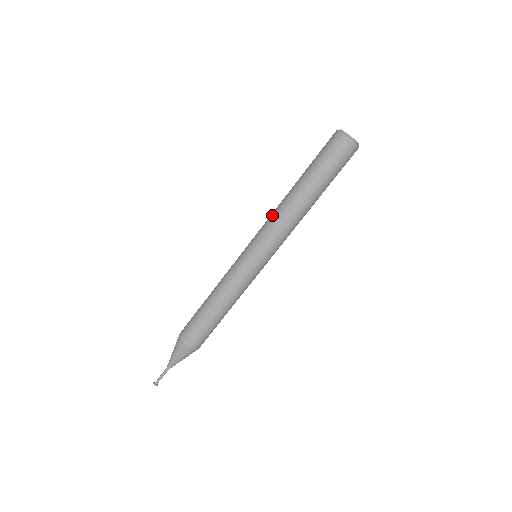
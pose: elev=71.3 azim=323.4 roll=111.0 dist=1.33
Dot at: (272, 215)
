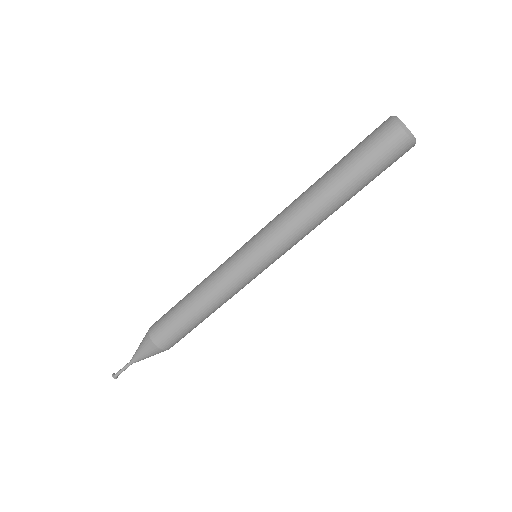
Dot at: (286, 207)
